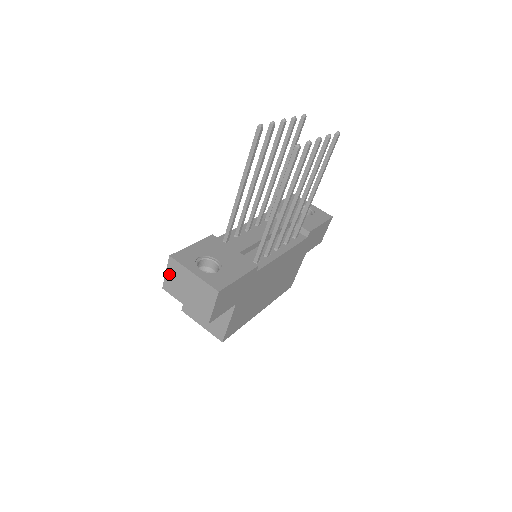
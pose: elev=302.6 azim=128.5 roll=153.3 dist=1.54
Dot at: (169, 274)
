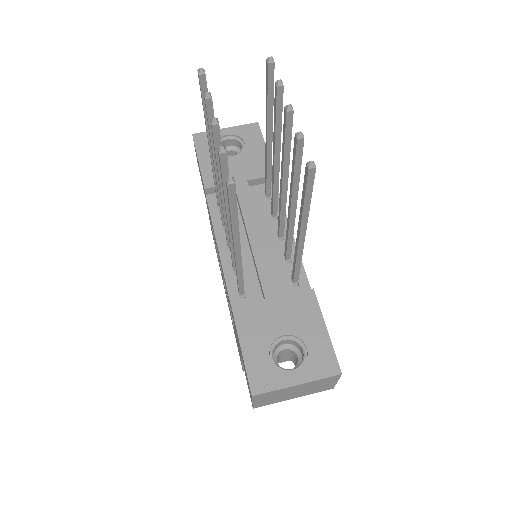
Dot at: (259, 401)
